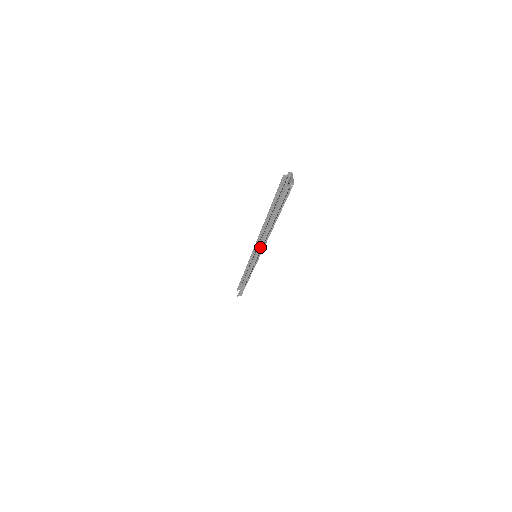
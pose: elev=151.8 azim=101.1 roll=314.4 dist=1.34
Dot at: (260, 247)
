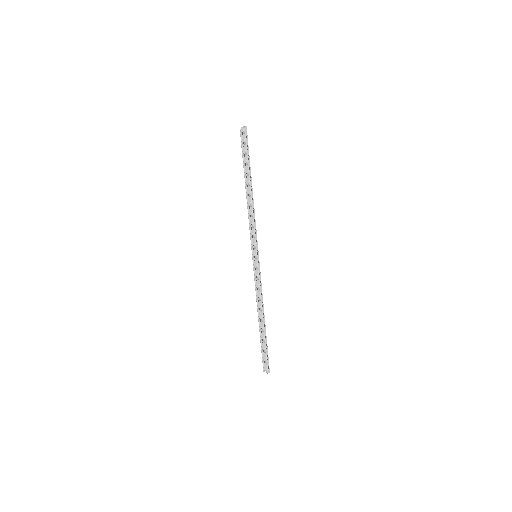
Dot at: (254, 228)
